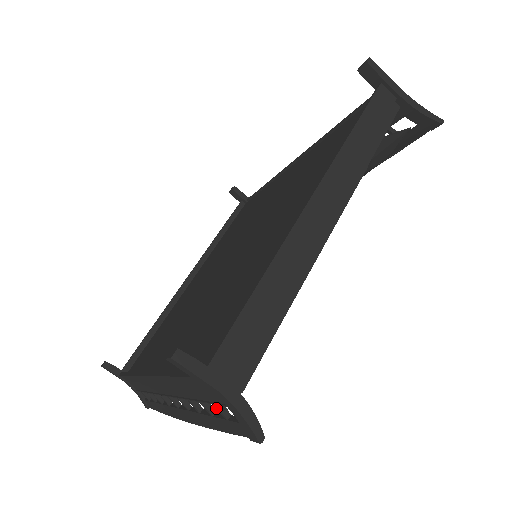
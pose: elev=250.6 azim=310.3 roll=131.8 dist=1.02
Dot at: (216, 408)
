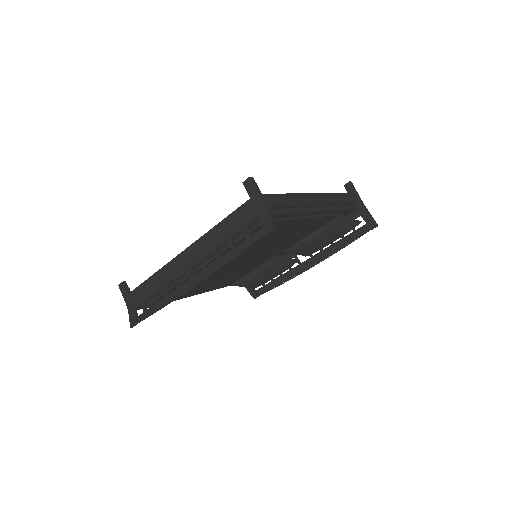
Dot at: (244, 231)
